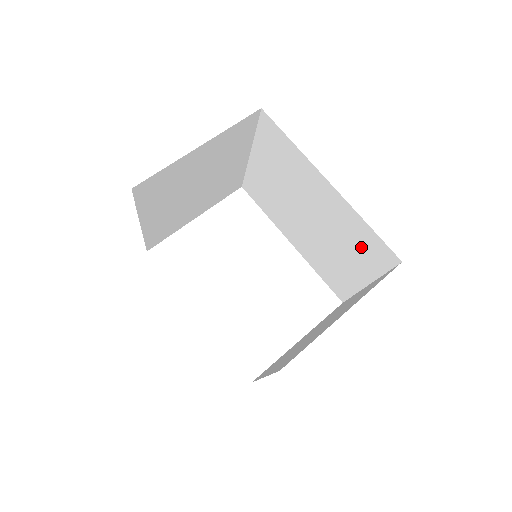
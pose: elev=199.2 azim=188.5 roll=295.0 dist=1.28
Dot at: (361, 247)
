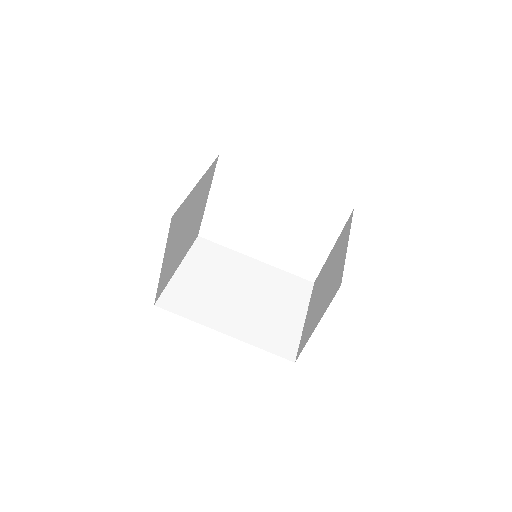
Dot at: occluded
